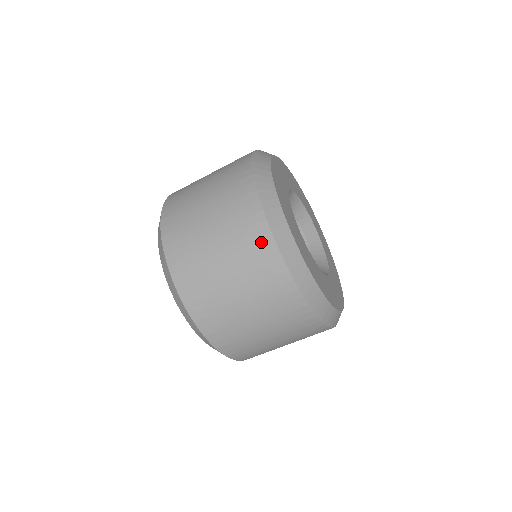
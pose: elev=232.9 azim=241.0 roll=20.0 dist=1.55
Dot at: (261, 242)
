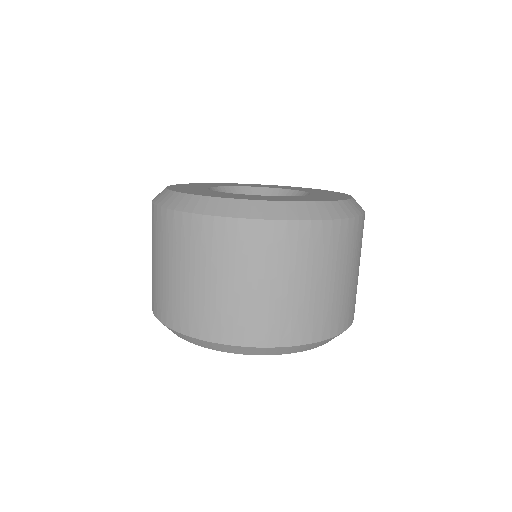
Dot at: (208, 231)
